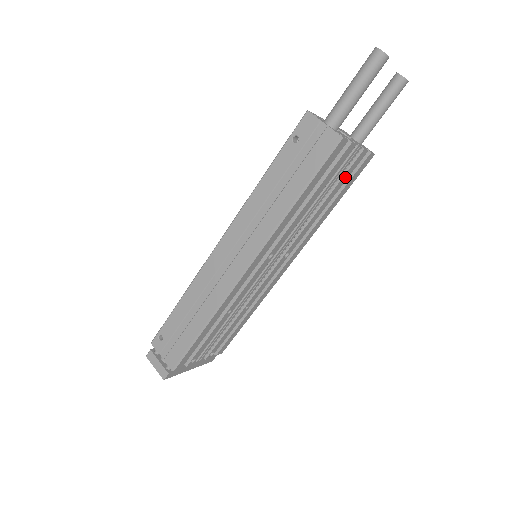
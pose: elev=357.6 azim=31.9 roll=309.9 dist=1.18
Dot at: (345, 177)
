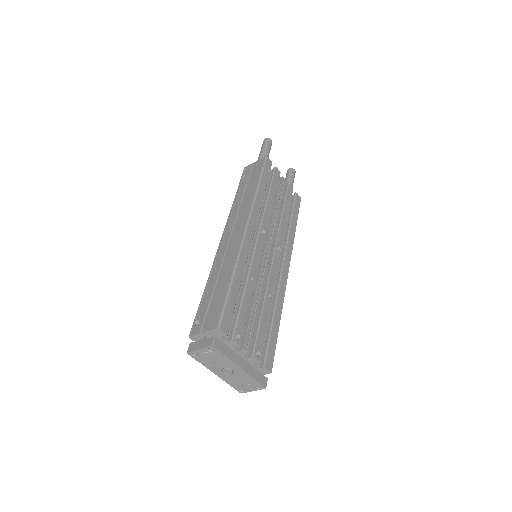
Dot at: (288, 199)
